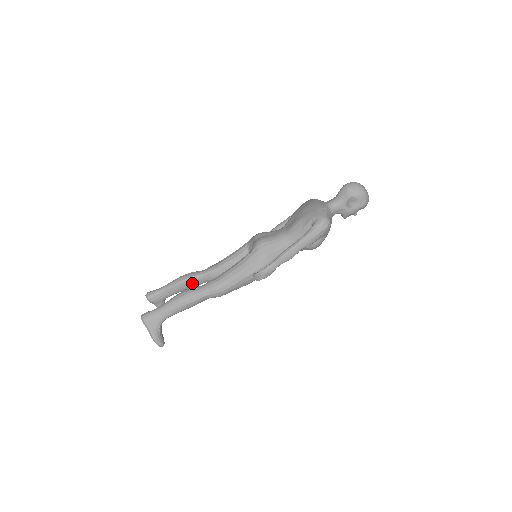
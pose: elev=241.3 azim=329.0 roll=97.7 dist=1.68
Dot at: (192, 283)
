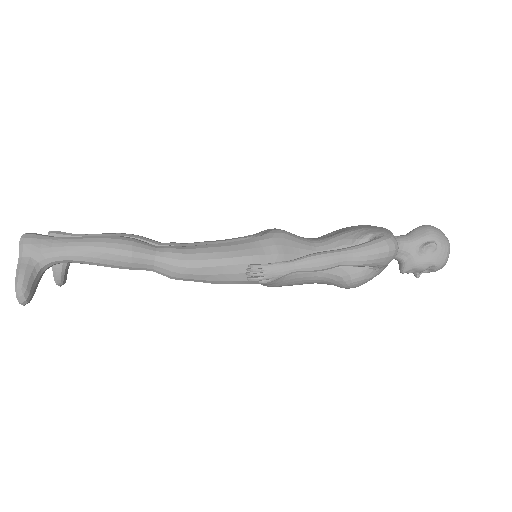
Dot at: occluded
